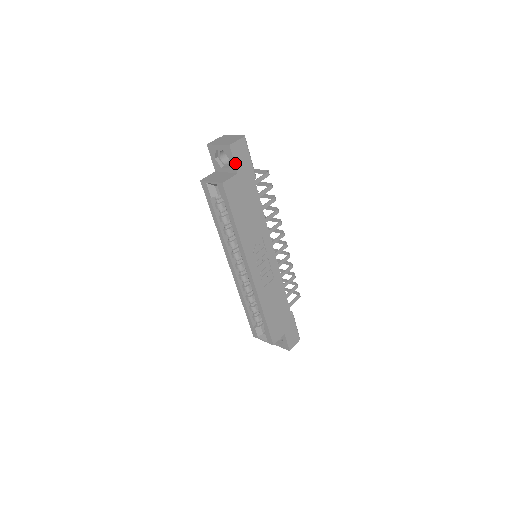
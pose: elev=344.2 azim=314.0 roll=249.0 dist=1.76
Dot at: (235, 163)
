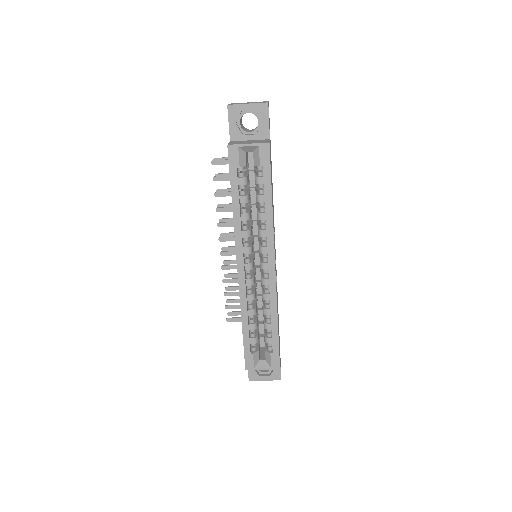
Dot at: (269, 126)
